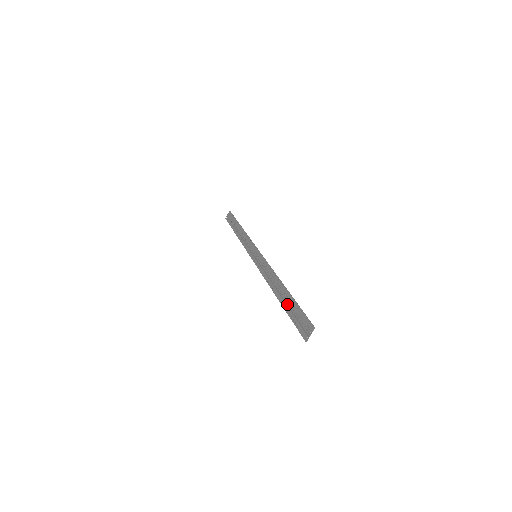
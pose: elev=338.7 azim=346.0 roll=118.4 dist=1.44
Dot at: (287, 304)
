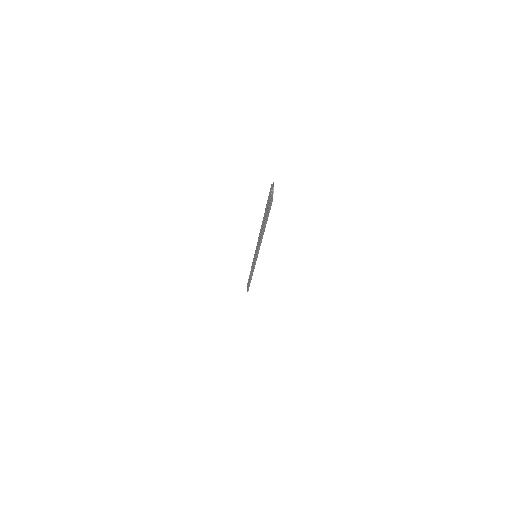
Dot at: occluded
